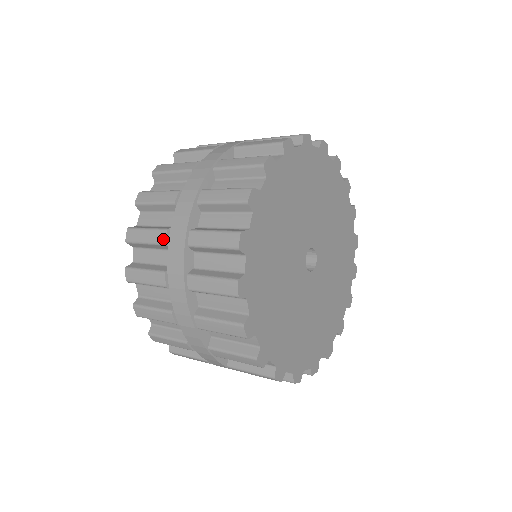
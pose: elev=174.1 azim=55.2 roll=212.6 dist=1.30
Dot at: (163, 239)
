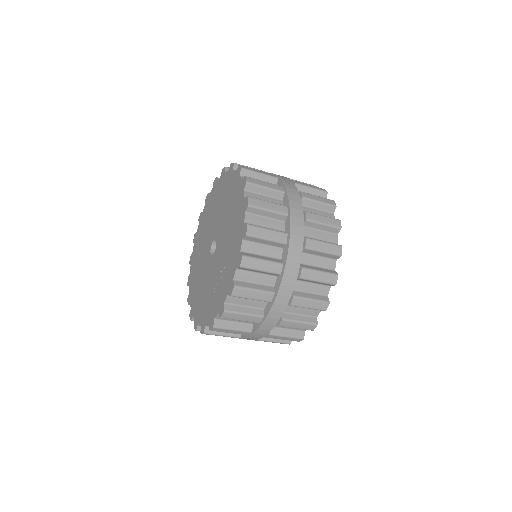
Dot at: (285, 240)
